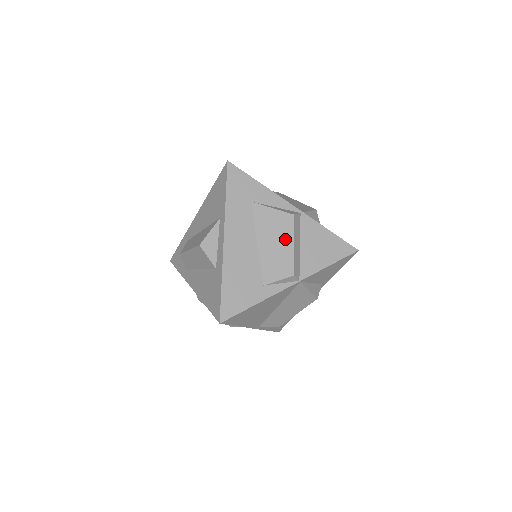
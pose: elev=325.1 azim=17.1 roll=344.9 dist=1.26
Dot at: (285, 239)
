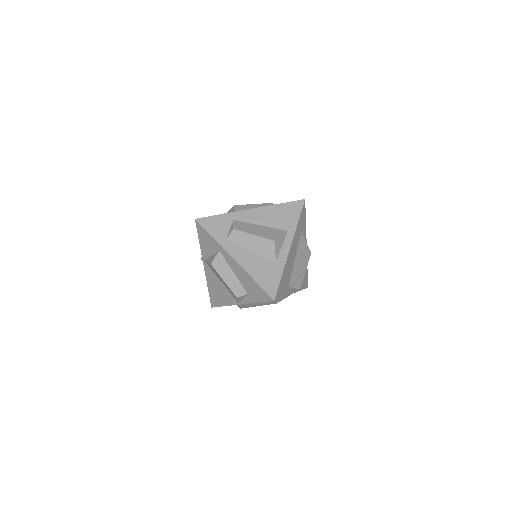
Dot at: (304, 265)
